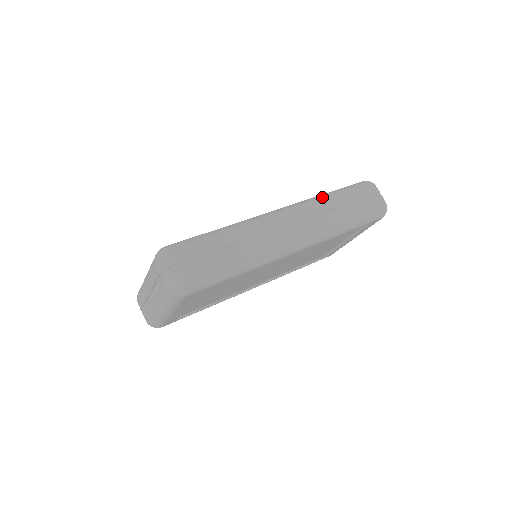
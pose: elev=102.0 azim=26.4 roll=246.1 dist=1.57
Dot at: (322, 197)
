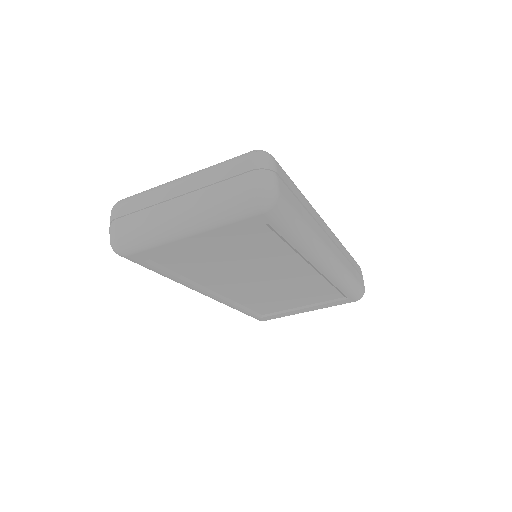
Dot at: occluded
